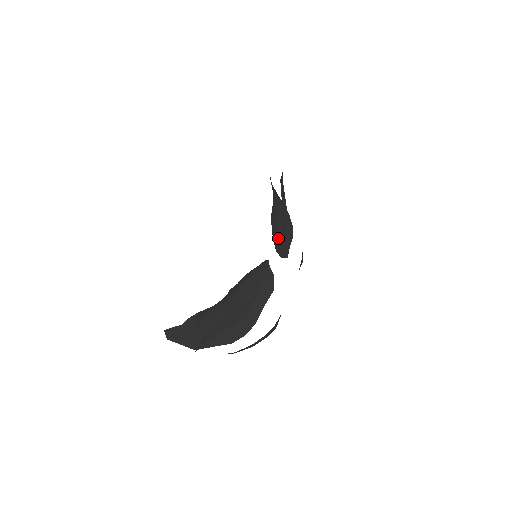
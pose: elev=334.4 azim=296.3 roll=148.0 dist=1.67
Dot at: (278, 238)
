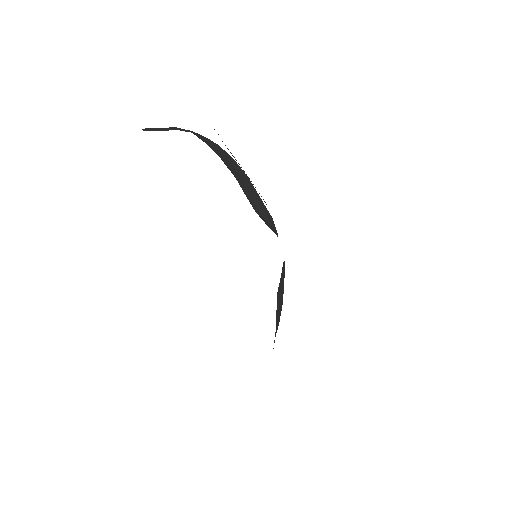
Dot at: (258, 210)
